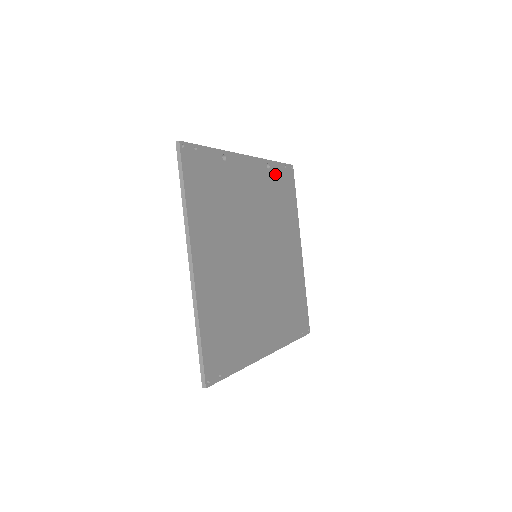
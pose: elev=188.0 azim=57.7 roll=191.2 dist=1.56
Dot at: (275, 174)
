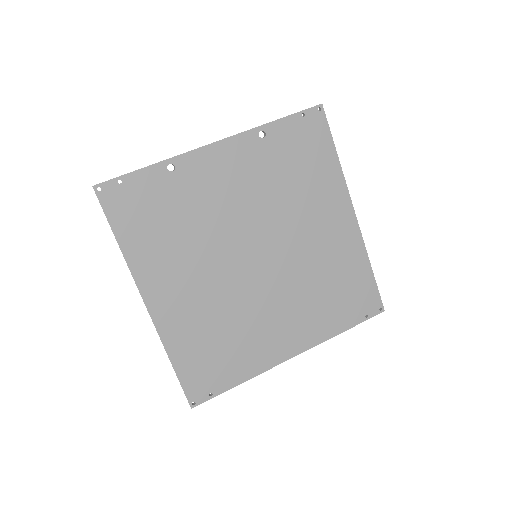
Dot at: (280, 137)
